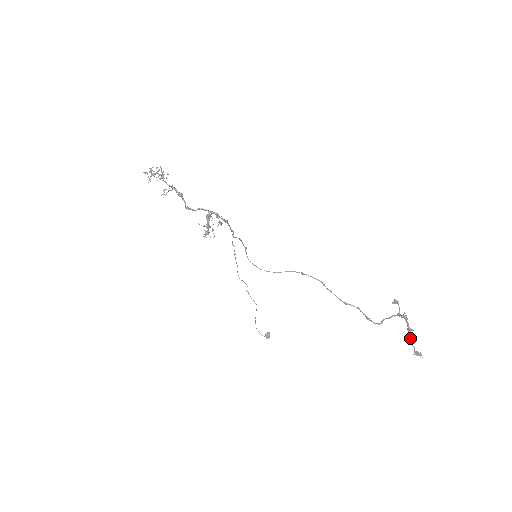
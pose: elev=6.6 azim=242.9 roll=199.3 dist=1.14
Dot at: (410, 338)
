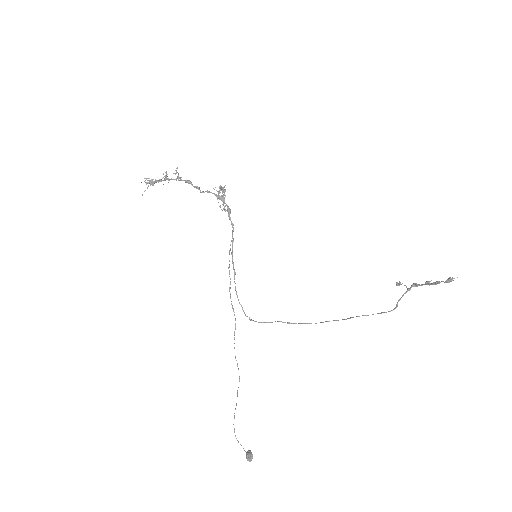
Dot at: (433, 282)
